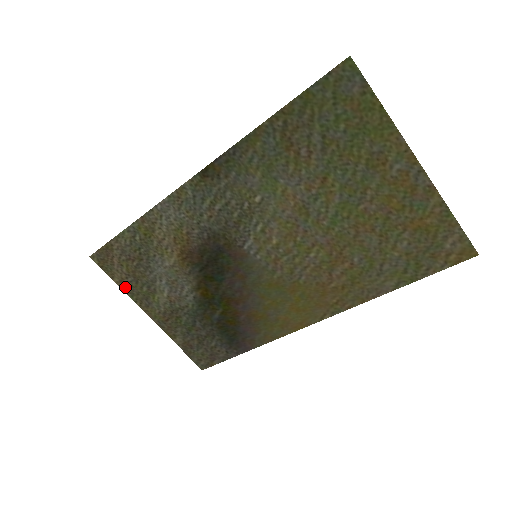
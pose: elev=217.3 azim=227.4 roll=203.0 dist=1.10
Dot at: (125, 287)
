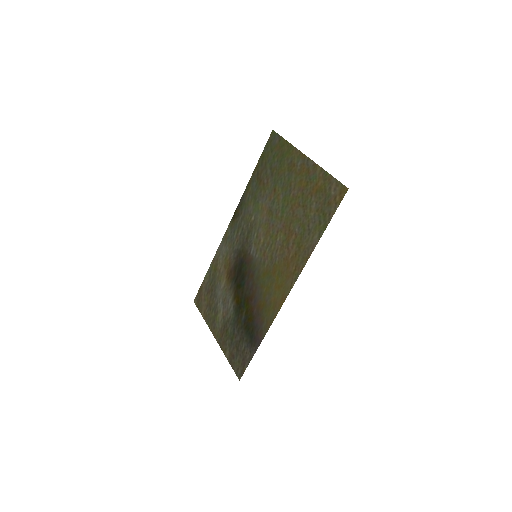
Dot at: (206, 317)
